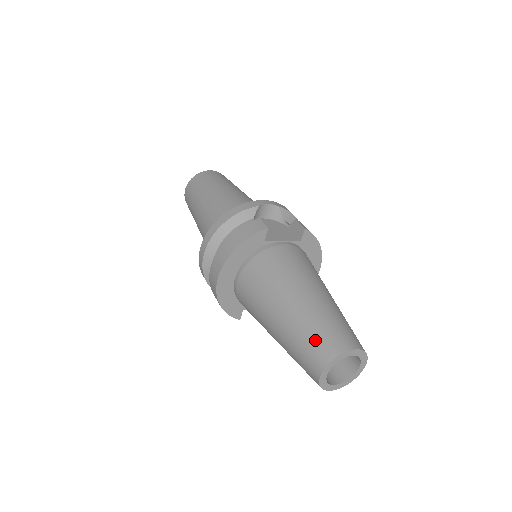
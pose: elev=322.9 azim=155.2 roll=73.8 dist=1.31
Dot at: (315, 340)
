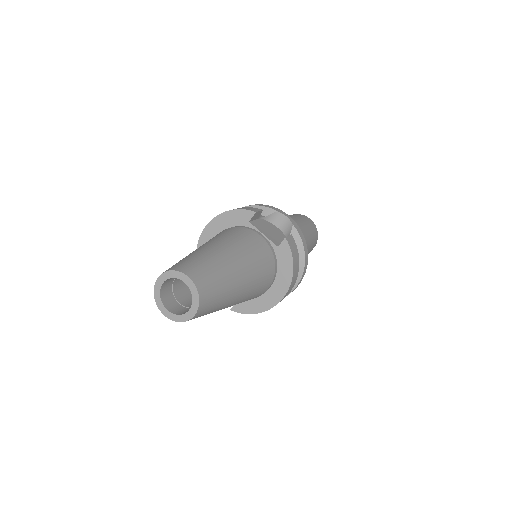
Dot at: (182, 261)
